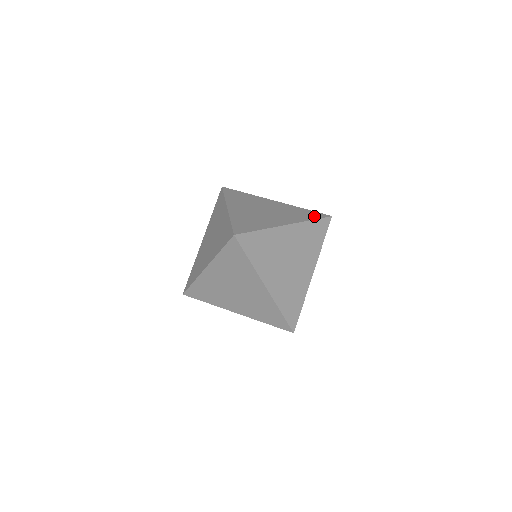
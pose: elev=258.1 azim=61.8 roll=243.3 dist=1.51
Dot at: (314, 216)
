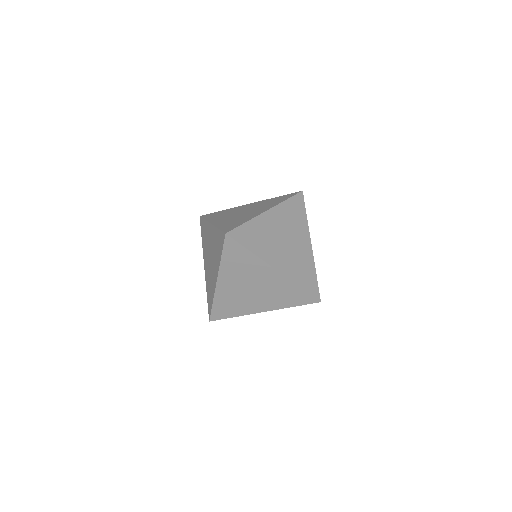
Dot at: (287, 197)
